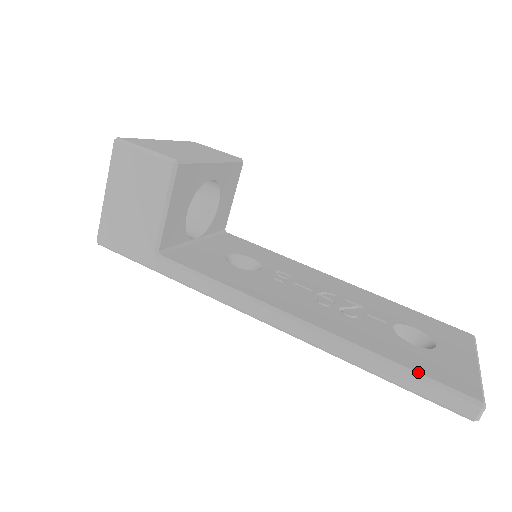
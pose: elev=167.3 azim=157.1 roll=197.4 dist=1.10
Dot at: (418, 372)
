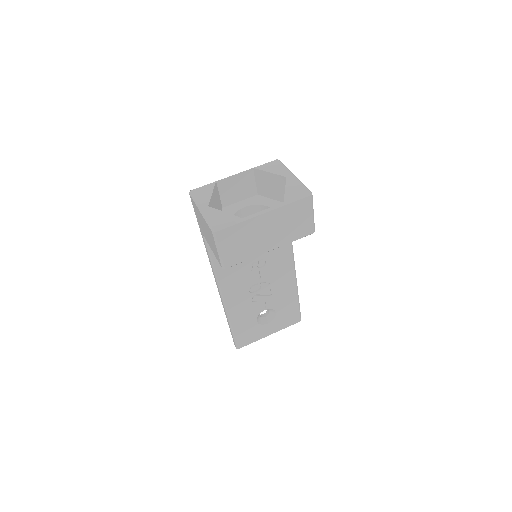
Dot at: (234, 334)
